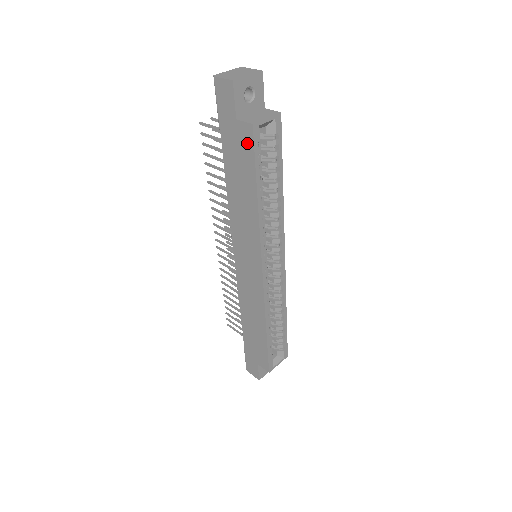
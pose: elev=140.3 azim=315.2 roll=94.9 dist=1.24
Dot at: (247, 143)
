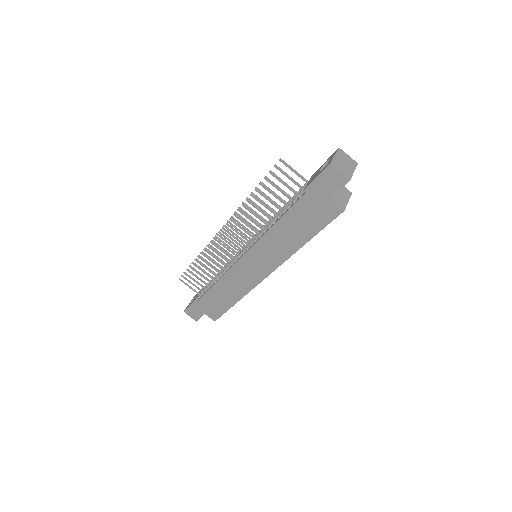
Dot at: (328, 215)
